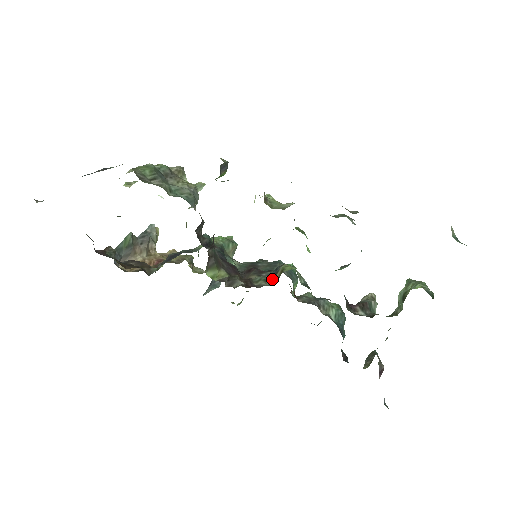
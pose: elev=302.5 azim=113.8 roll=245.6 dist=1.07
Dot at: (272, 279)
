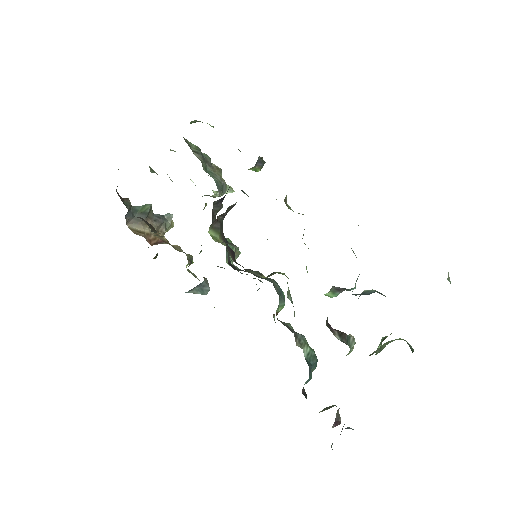
Dot at: (264, 276)
